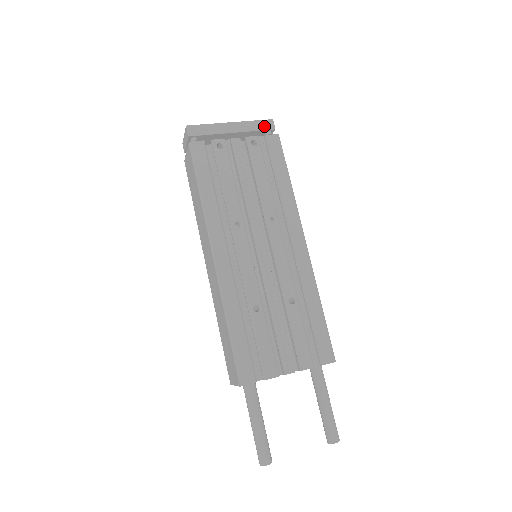
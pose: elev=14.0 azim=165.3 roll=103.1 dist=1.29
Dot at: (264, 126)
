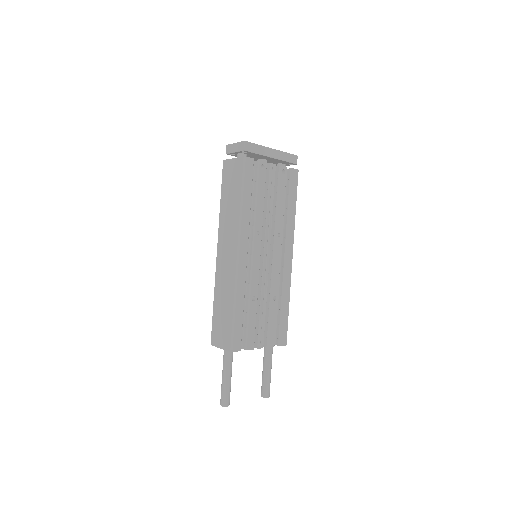
Dot at: (291, 159)
